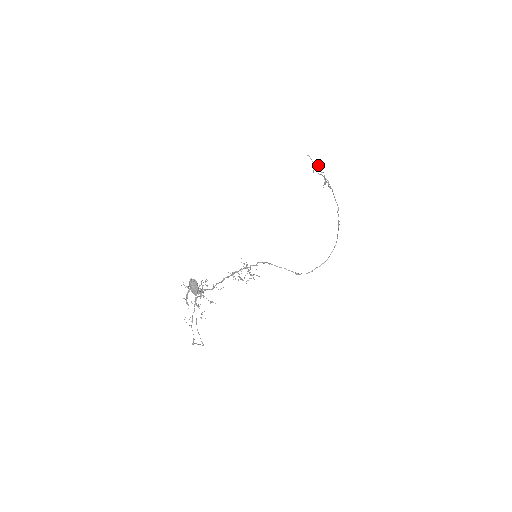
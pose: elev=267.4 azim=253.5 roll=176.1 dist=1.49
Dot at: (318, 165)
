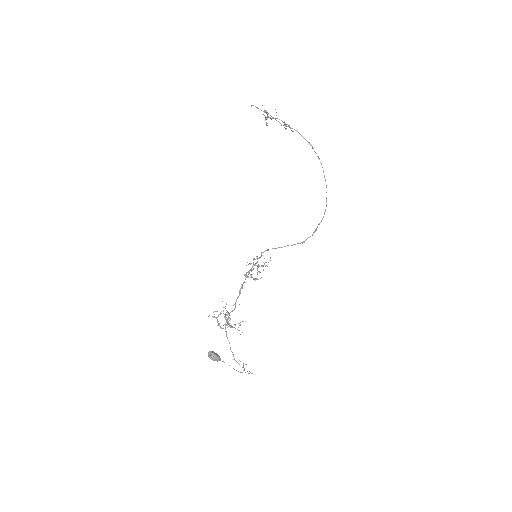
Dot at: (267, 116)
